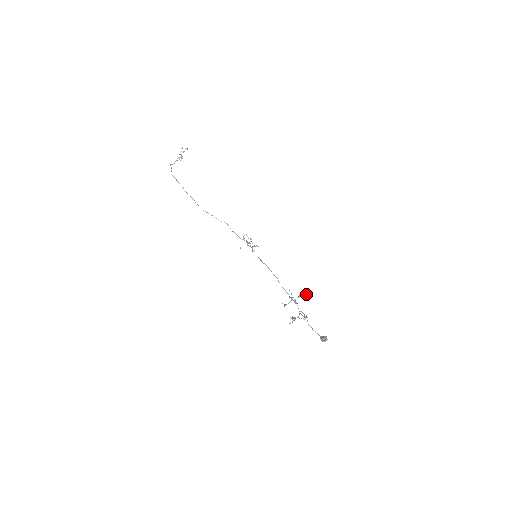
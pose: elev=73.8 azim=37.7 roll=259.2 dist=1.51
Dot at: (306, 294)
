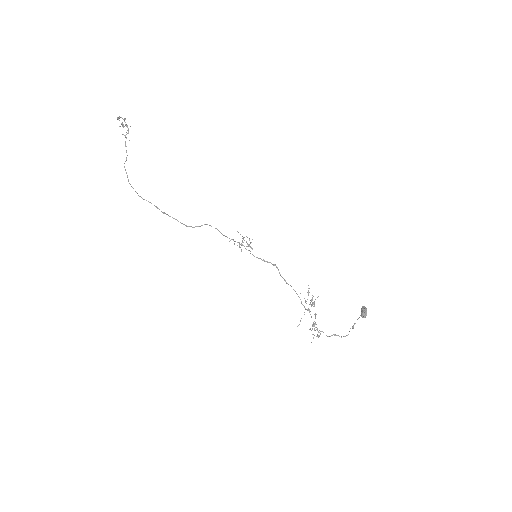
Dot at: (314, 306)
